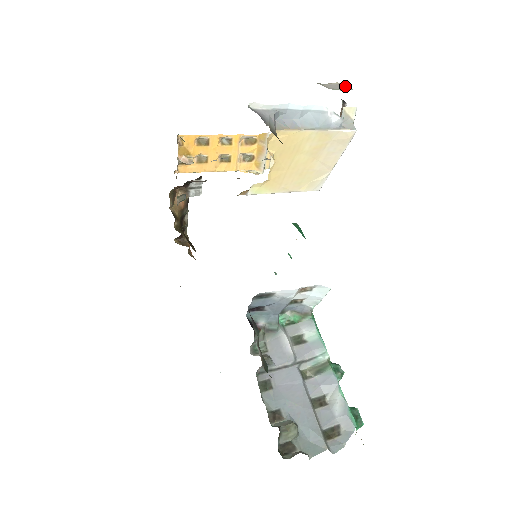
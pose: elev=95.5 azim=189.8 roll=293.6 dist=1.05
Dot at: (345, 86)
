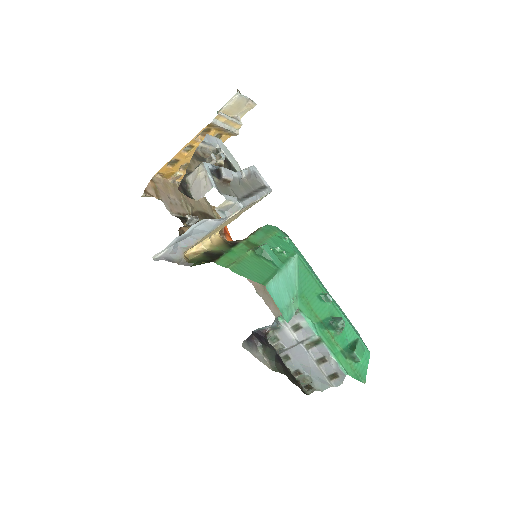
Dot at: (206, 178)
